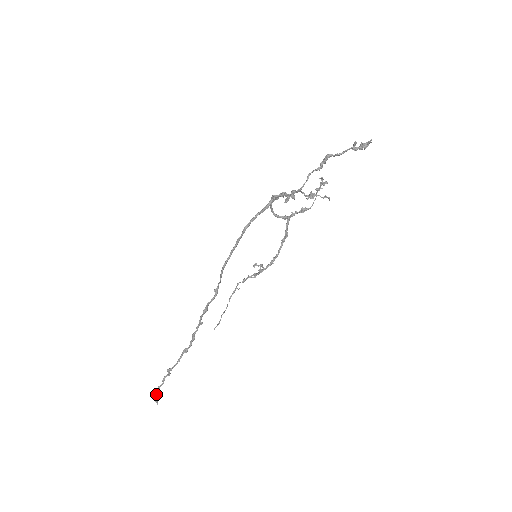
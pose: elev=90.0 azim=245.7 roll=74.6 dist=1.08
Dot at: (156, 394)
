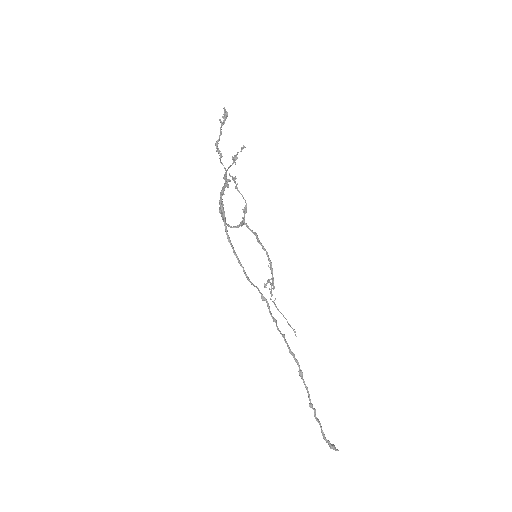
Dot at: (328, 442)
